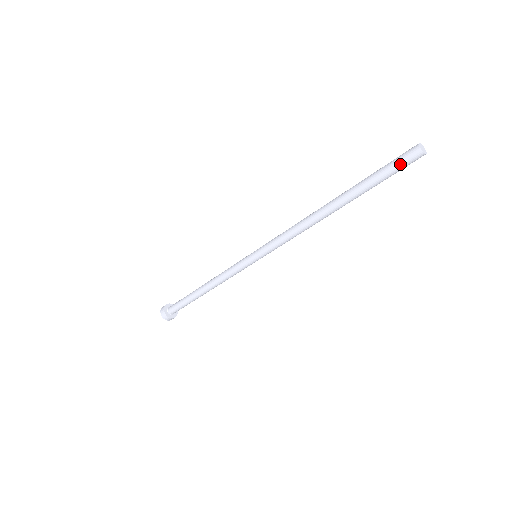
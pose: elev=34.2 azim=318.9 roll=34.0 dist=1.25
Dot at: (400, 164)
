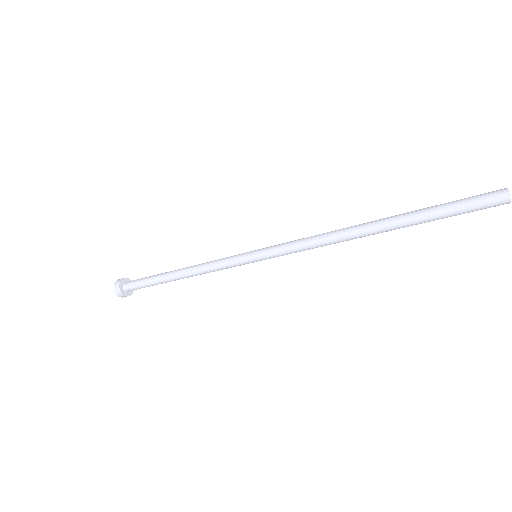
Dot at: (475, 200)
